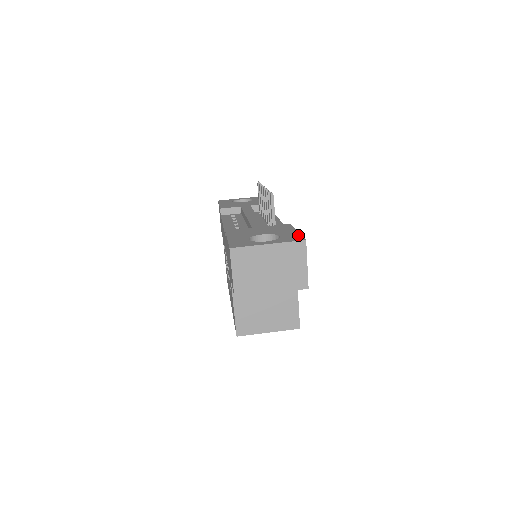
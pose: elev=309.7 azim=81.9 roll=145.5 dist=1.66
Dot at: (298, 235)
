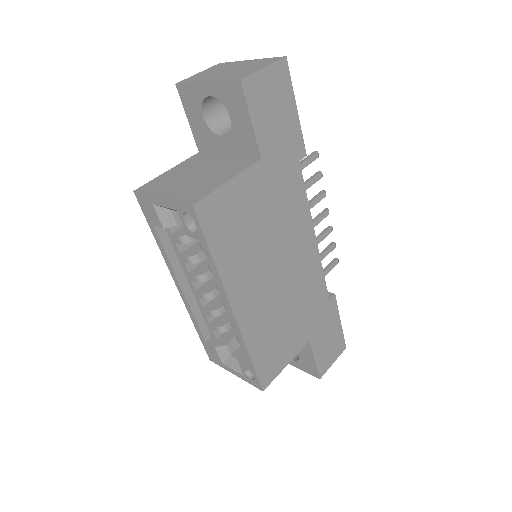
Dot at: (289, 85)
